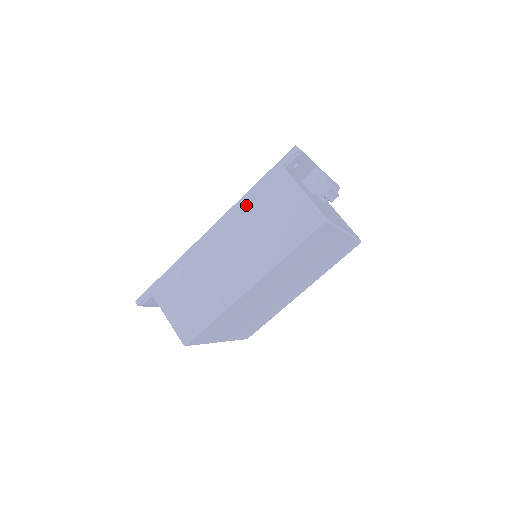
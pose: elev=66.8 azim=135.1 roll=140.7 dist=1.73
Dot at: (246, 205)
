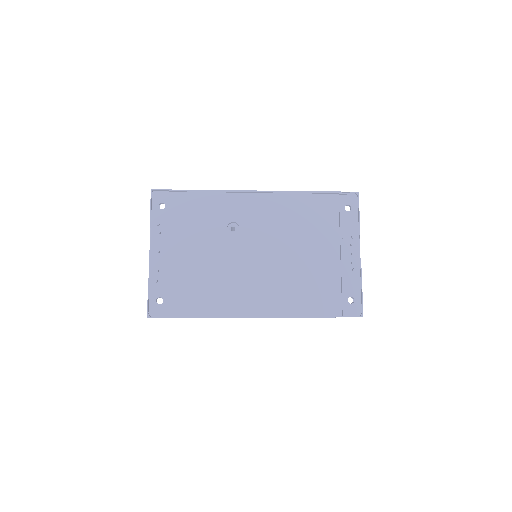
Dot at: occluded
